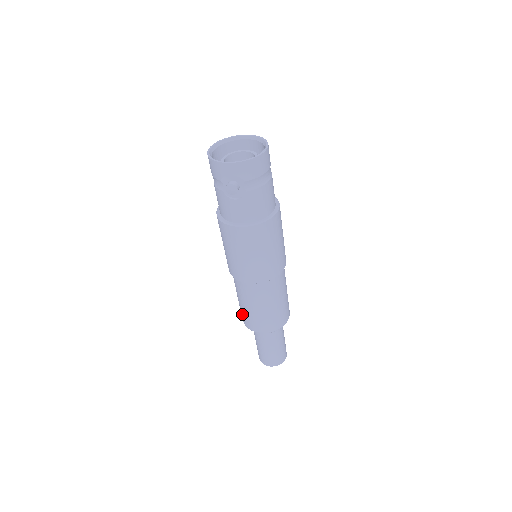
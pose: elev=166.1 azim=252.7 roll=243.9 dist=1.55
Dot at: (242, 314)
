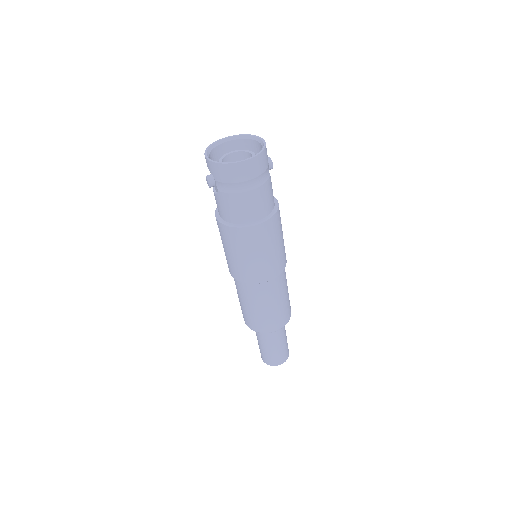
Dot at: occluded
